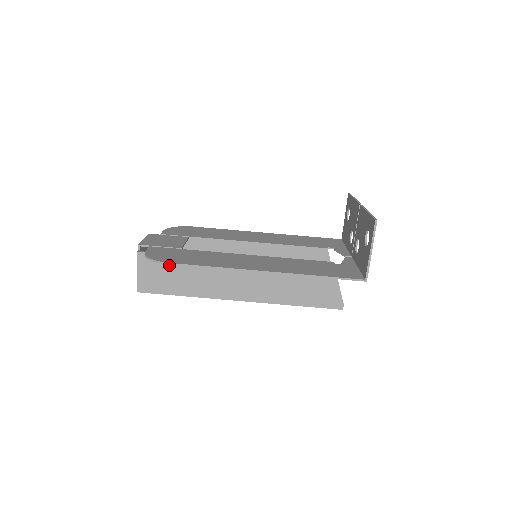
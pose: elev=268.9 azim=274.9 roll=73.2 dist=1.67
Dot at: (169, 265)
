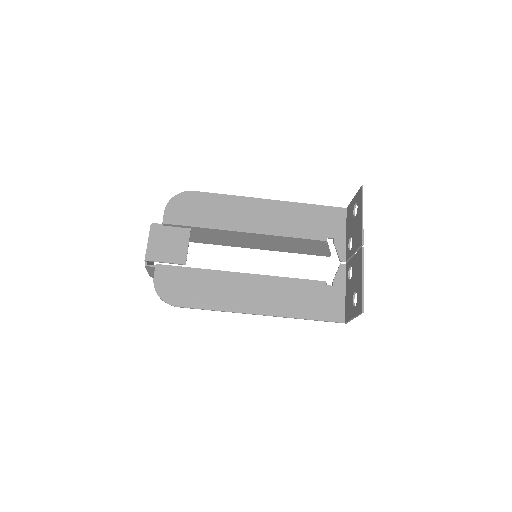
Dot at: occluded
